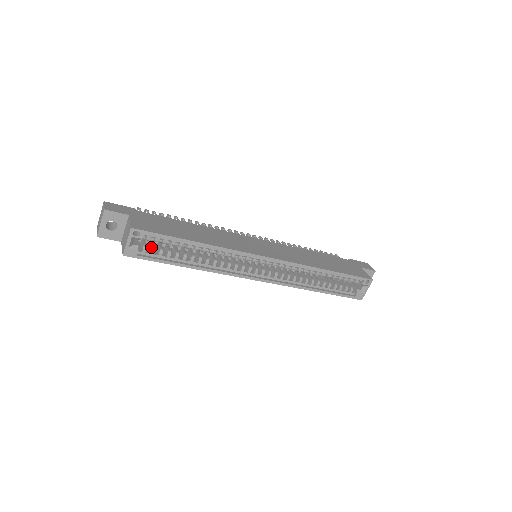
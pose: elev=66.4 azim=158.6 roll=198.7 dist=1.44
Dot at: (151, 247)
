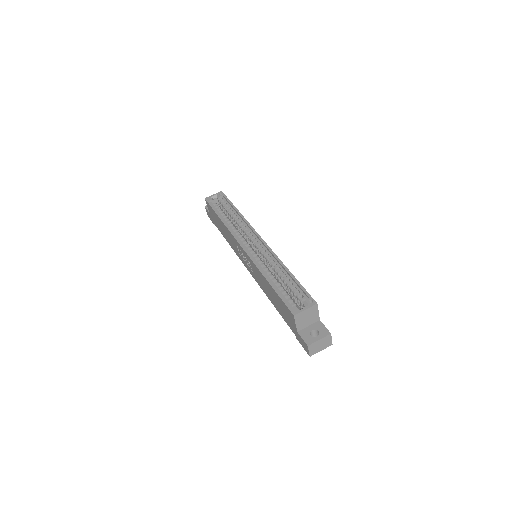
Dot at: (218, 206)
